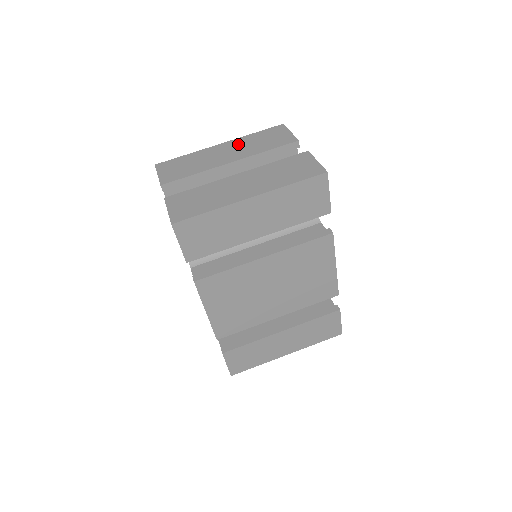
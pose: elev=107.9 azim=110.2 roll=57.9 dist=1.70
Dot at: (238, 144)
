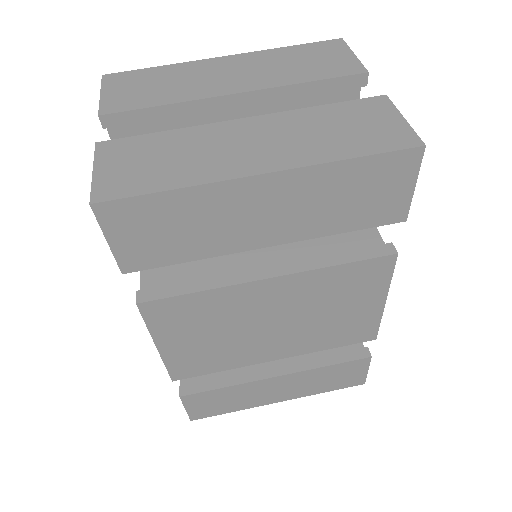
Dot at: (256, 61)
